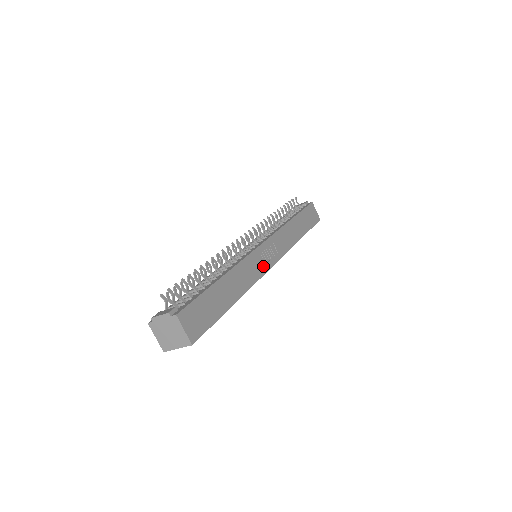
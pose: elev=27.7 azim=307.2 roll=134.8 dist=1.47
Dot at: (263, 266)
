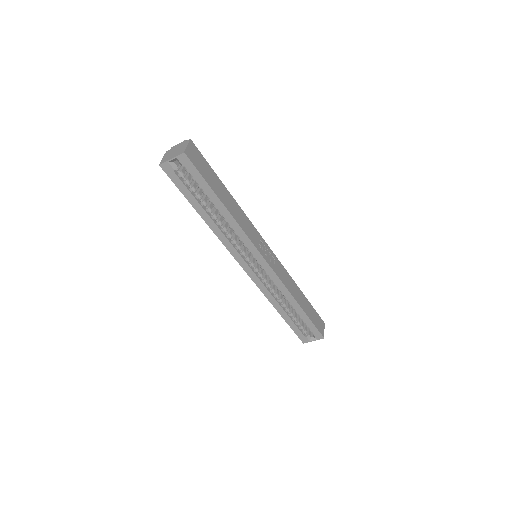
Dot at: (258, 245)
